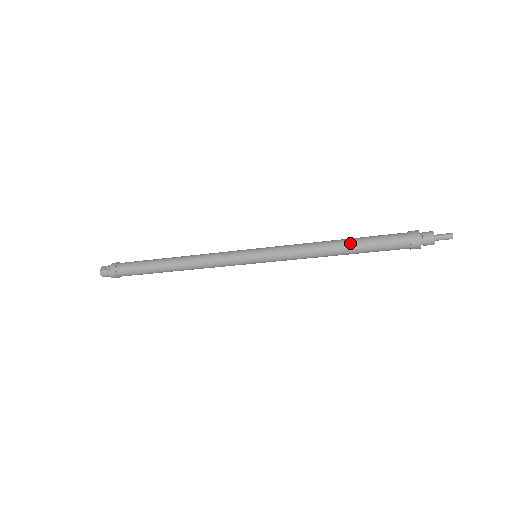
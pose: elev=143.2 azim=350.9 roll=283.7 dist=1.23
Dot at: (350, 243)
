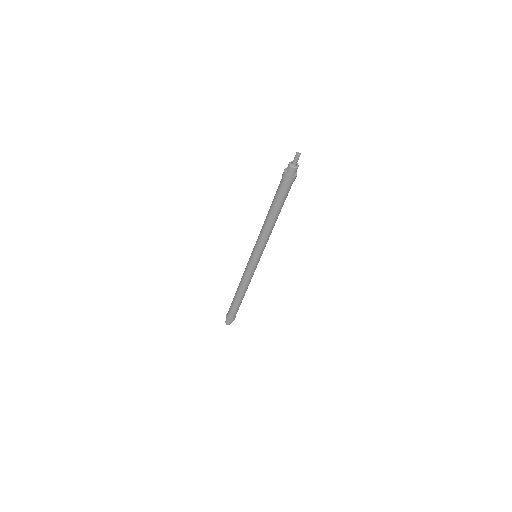
Dot at: (270, 207)
